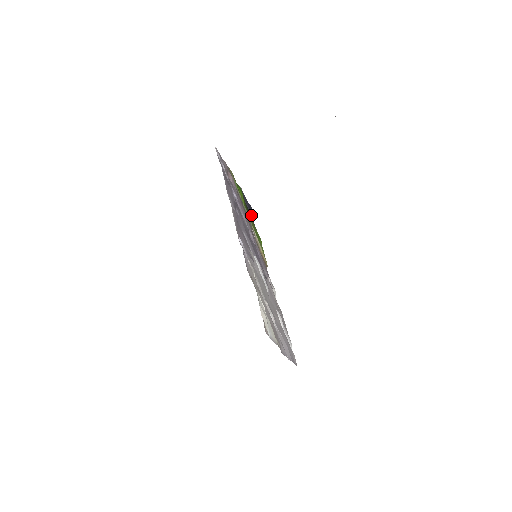
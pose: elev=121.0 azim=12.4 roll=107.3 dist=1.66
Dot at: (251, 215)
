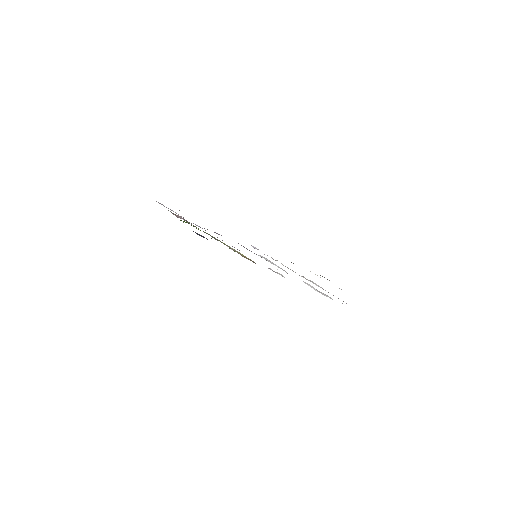
Dot at: occluded
